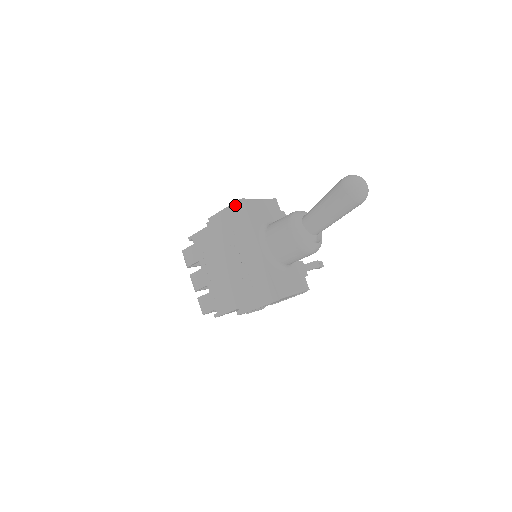
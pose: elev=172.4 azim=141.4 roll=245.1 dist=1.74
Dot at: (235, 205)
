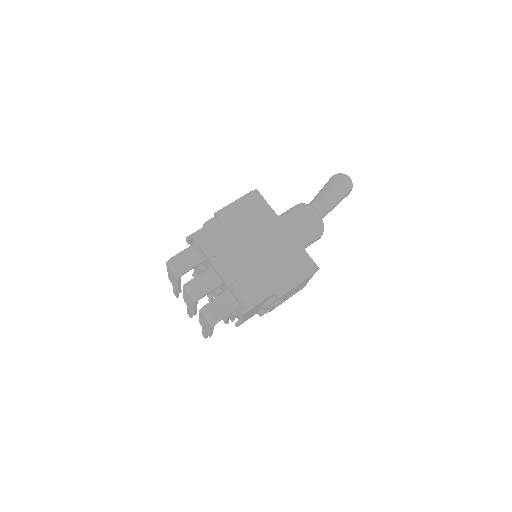
Dot at: (249, 195)
